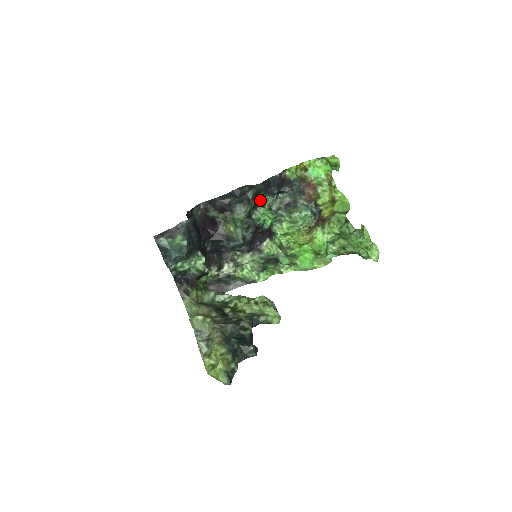
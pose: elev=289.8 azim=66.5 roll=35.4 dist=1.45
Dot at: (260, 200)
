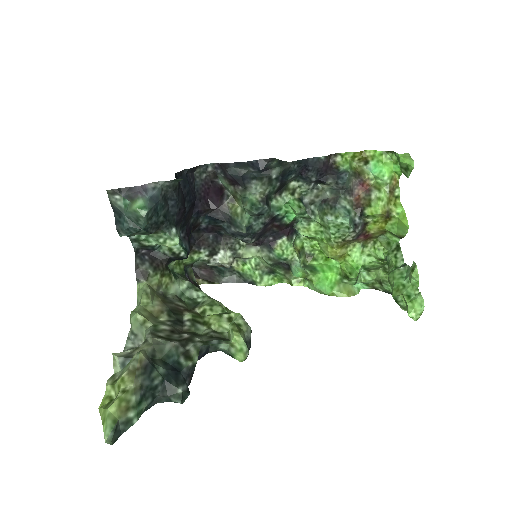
Dot at: (290, 184)
